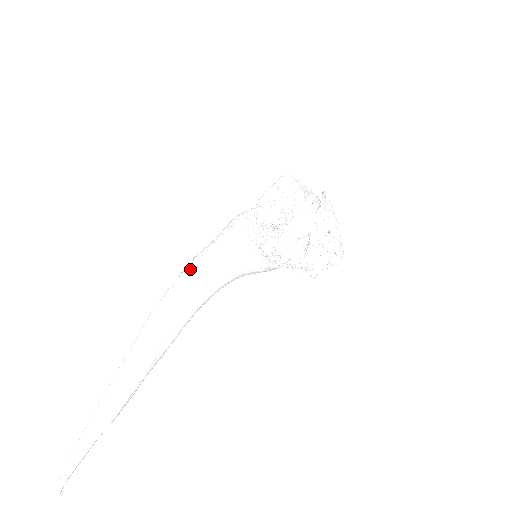
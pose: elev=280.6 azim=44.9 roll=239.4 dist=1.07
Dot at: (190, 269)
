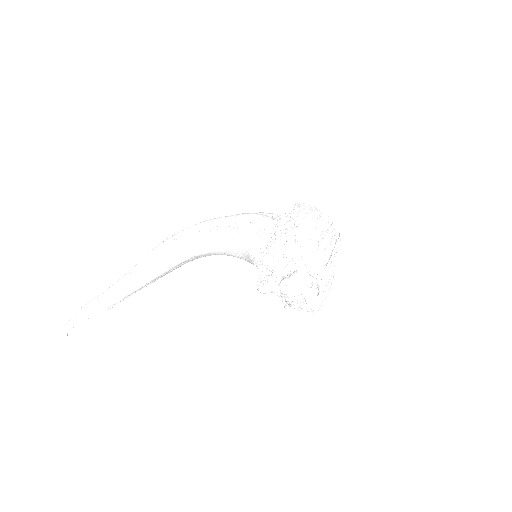
Dot at: (196, 237)
